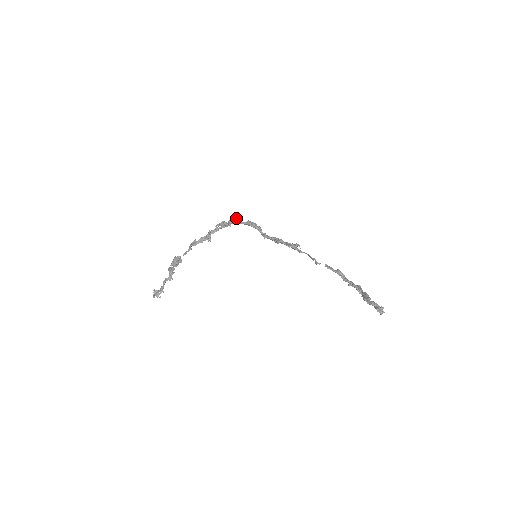
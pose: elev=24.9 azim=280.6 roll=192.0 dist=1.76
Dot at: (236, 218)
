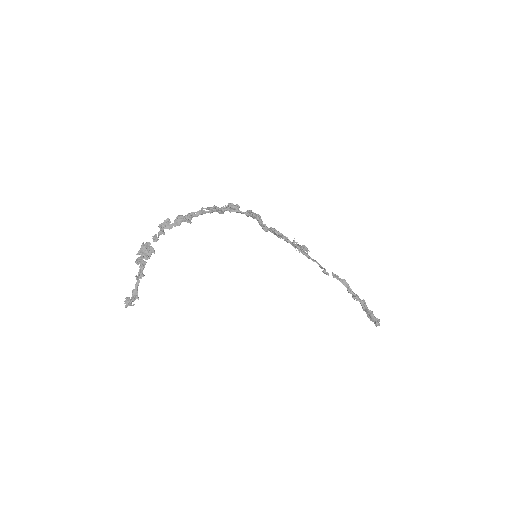
Dot at: (234, 206)
